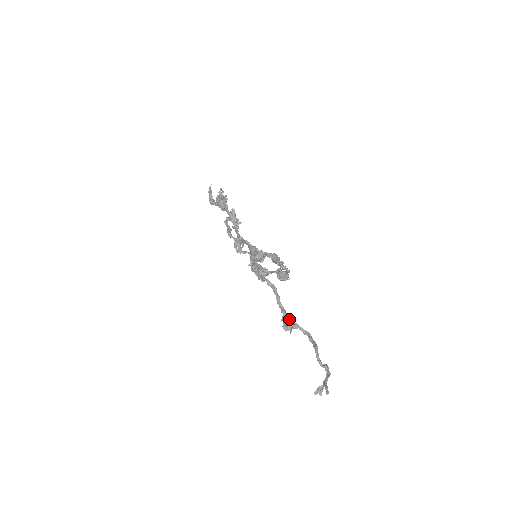
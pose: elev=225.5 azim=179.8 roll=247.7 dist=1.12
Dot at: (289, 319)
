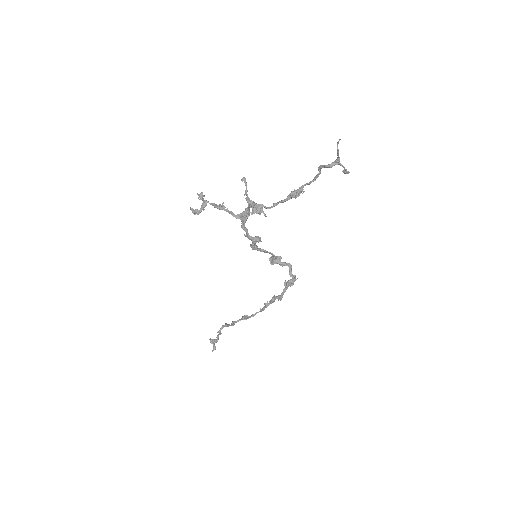
Dot at: (294, 190)
